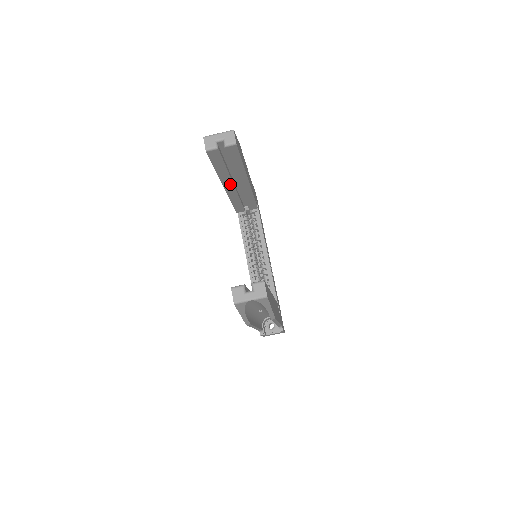
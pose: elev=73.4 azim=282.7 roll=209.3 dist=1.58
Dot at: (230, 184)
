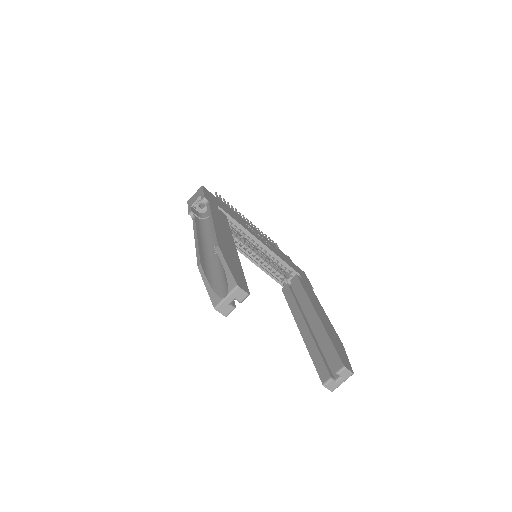
Dot at: occluded
